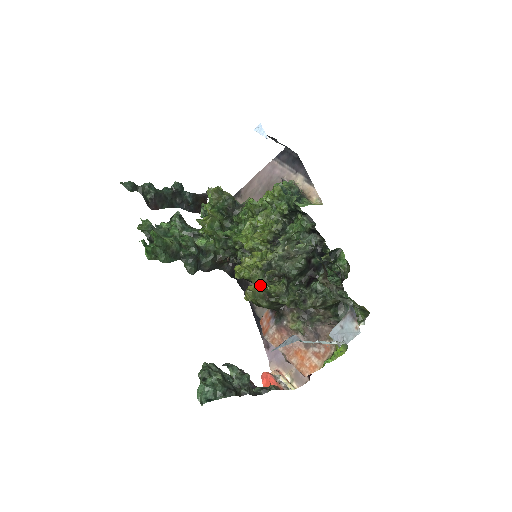
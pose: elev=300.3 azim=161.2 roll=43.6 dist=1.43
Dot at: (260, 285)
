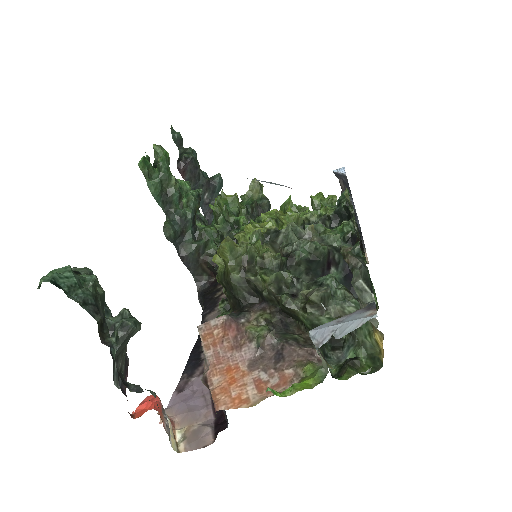
Dot at: occluded
